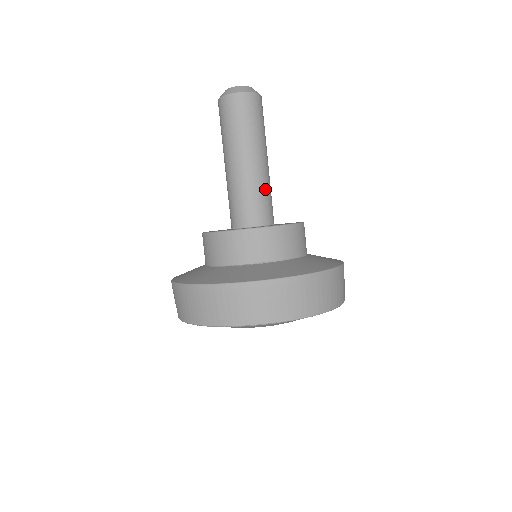
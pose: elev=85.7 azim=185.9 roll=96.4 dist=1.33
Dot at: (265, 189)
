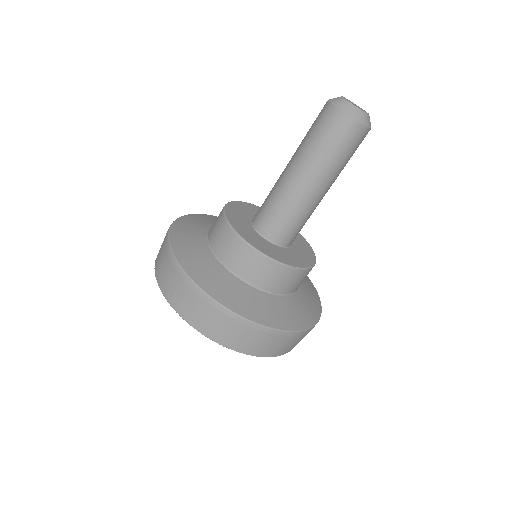
Dot at: (309, 217)
